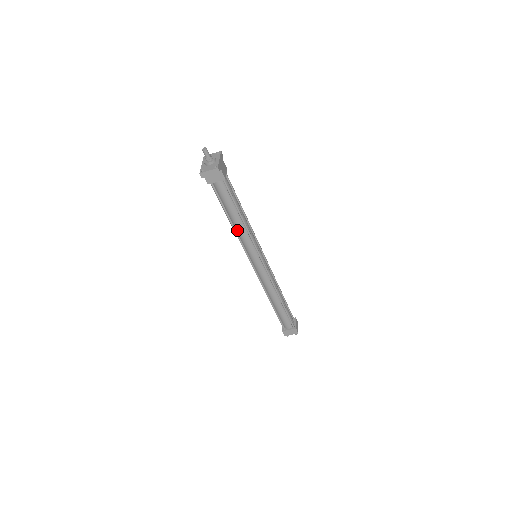
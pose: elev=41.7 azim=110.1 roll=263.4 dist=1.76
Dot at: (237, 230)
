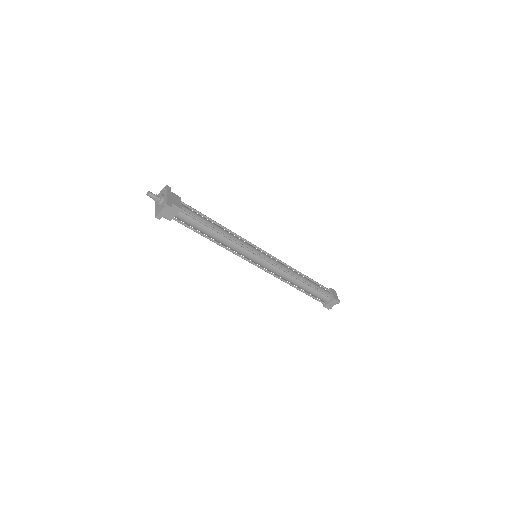
Dot at: (223, 244)
